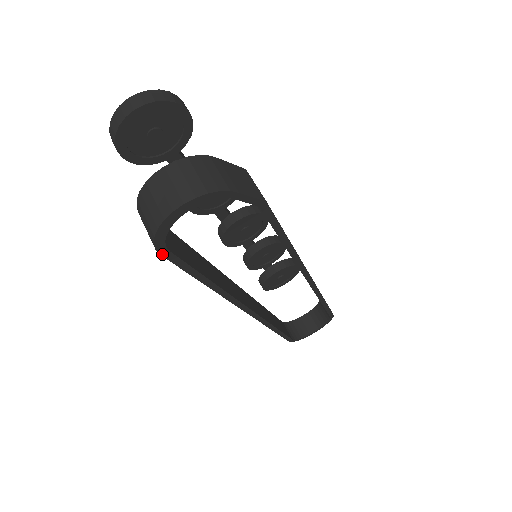
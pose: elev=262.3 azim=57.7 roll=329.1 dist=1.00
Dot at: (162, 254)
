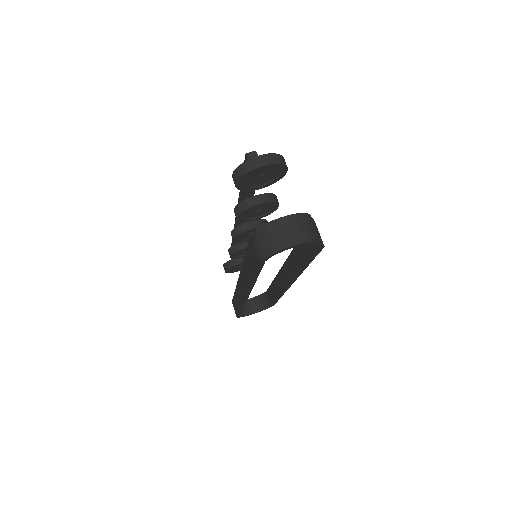
Dot at: (261, 263)
